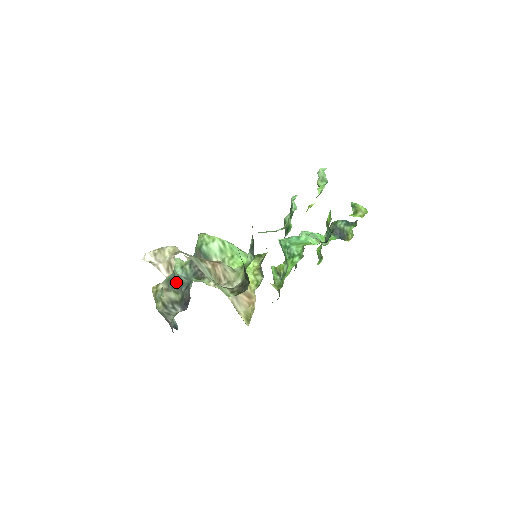
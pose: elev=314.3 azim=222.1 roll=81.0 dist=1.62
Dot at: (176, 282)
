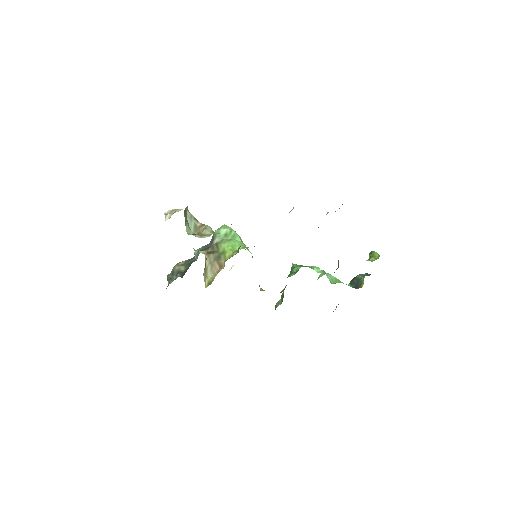
Dot at: (191, 261)
